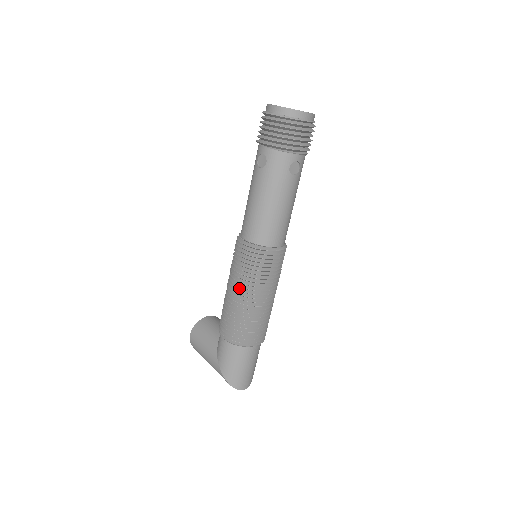
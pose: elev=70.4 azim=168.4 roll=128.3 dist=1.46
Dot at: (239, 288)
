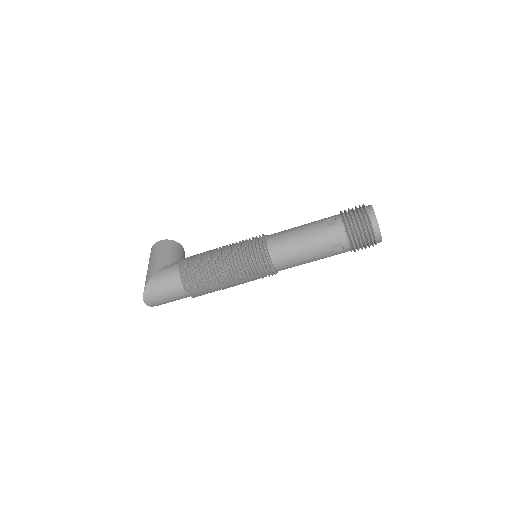
Dot at: (227, 256)
